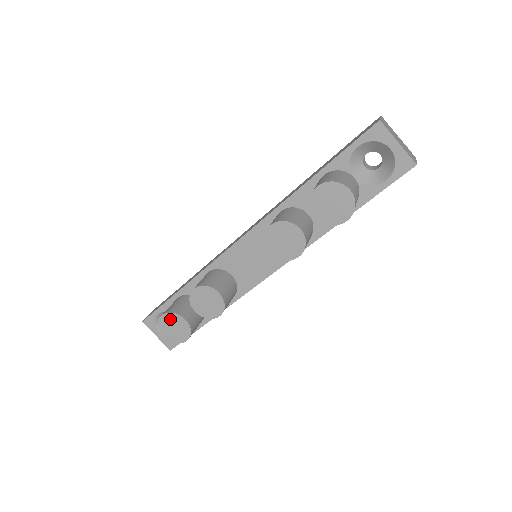
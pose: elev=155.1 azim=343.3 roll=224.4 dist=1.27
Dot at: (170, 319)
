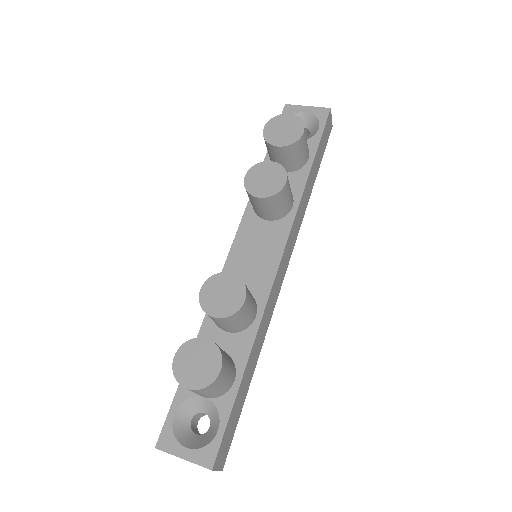
Dot at: (187, 354)
